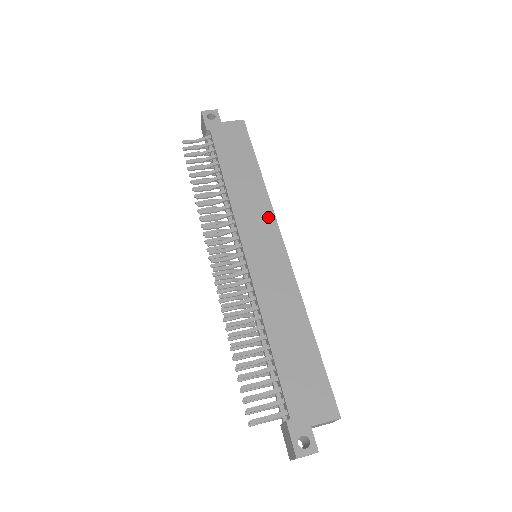
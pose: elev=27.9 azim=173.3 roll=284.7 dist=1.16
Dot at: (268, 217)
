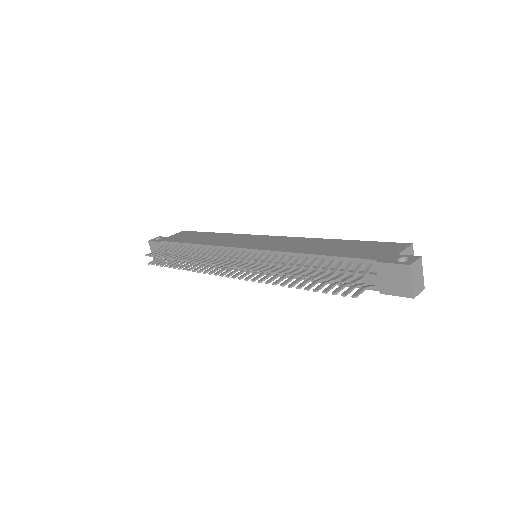
Dot at: (245, 236)
